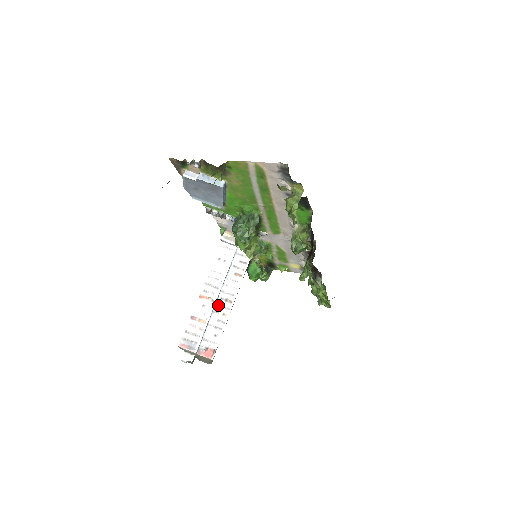
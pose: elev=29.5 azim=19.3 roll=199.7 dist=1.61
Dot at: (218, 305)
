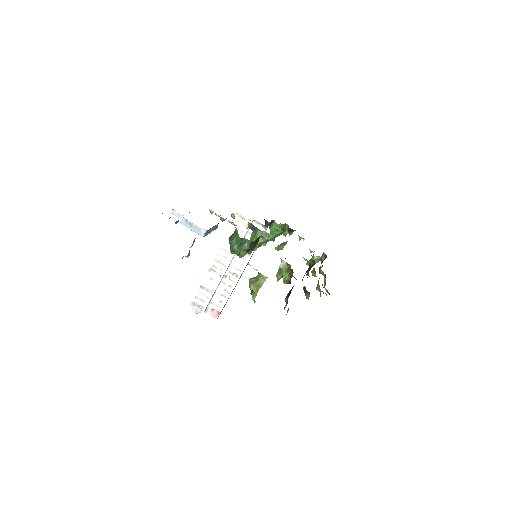
Dot at: (226, 277)
